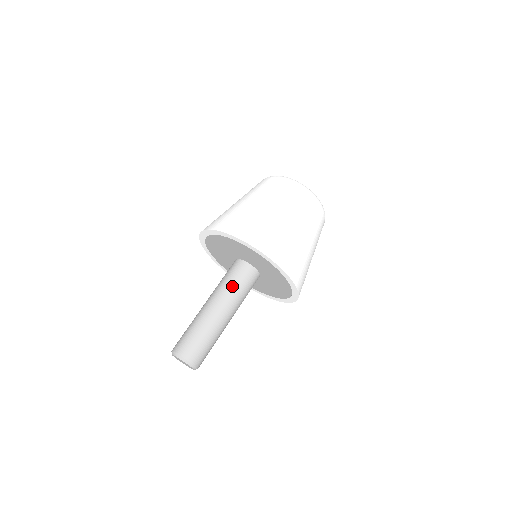
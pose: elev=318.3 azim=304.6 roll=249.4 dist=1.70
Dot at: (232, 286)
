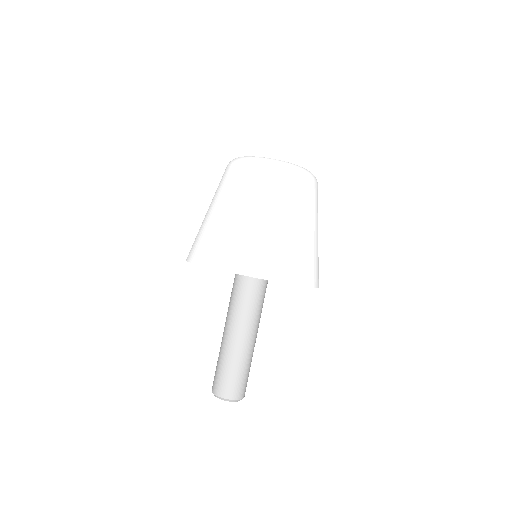
Dot at: (236, 305)
